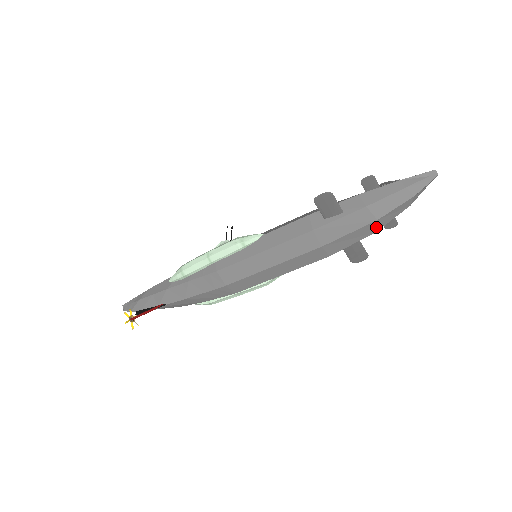
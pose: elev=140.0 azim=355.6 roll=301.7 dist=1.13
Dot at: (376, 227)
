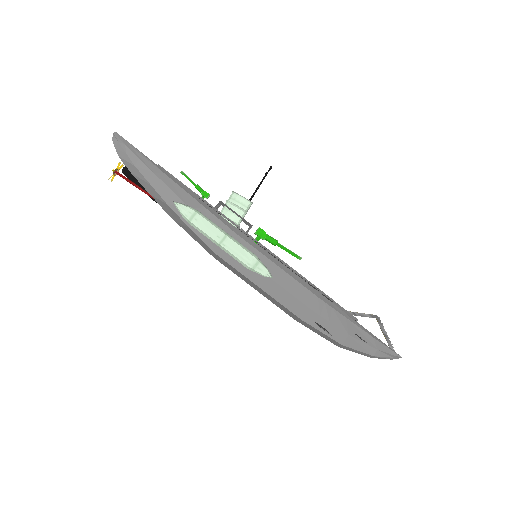
Dot at: occluded
